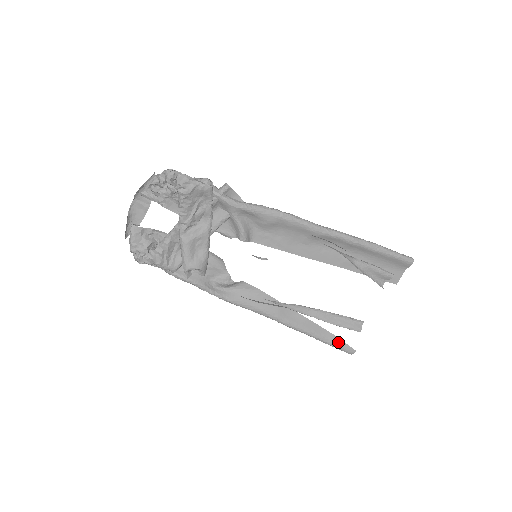
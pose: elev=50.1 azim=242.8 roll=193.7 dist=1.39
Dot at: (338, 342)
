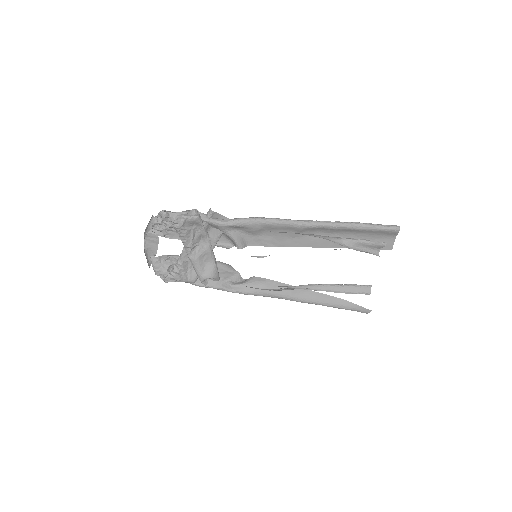
Dot at: (352, 306)
